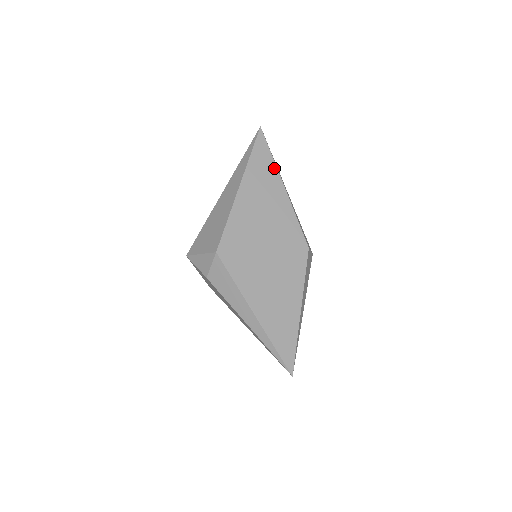
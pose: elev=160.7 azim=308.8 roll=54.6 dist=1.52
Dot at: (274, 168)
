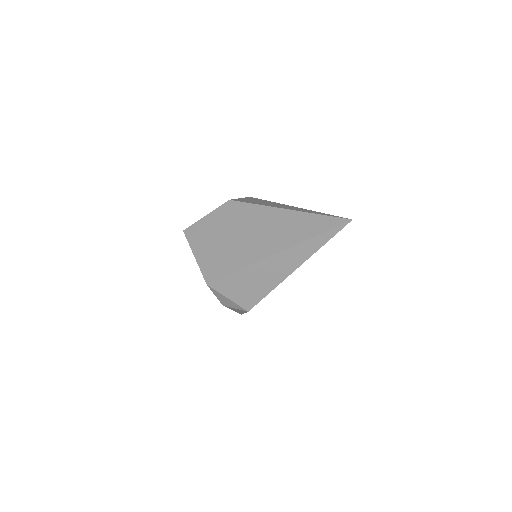
Dot at: occluded
